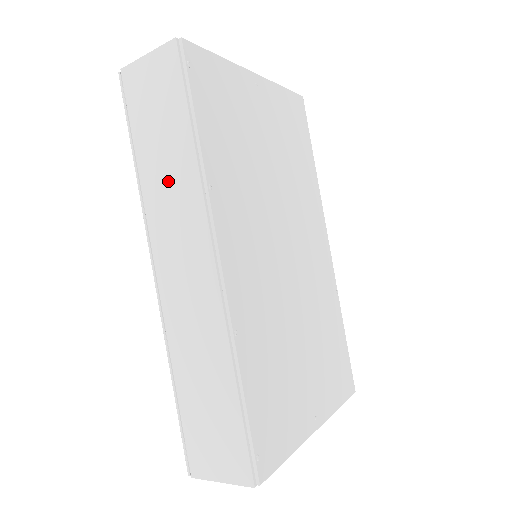
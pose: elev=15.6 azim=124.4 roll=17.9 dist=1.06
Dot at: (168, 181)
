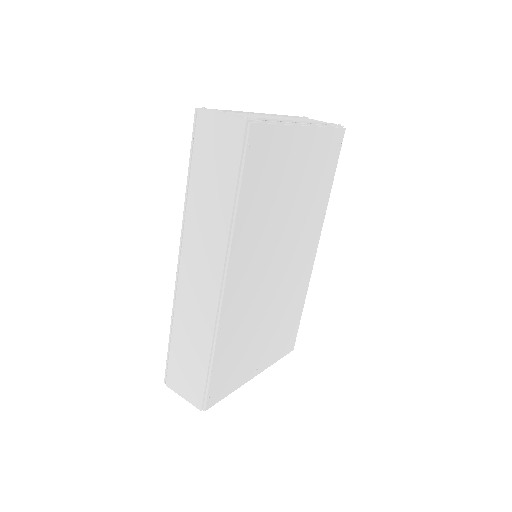
Dot at: (207, 214)
